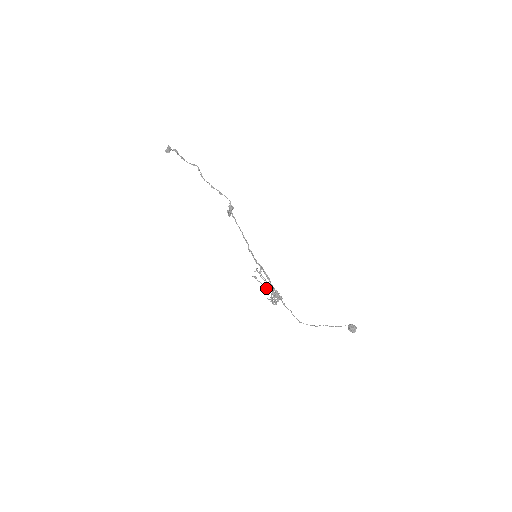
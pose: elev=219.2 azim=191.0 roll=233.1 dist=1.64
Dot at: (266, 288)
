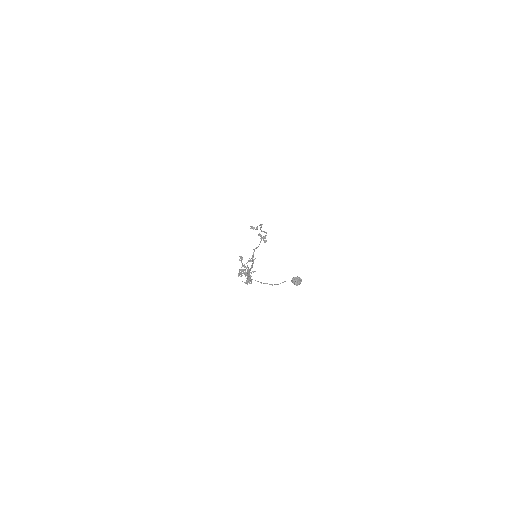
Dot at: (243, 265)
